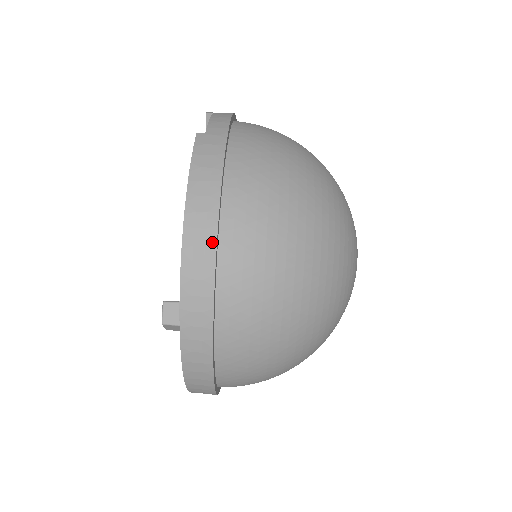
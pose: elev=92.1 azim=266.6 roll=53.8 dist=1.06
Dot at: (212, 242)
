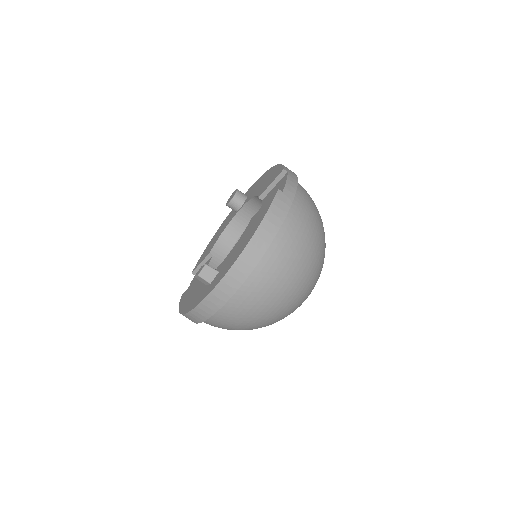
Dot at: (259, 257)
